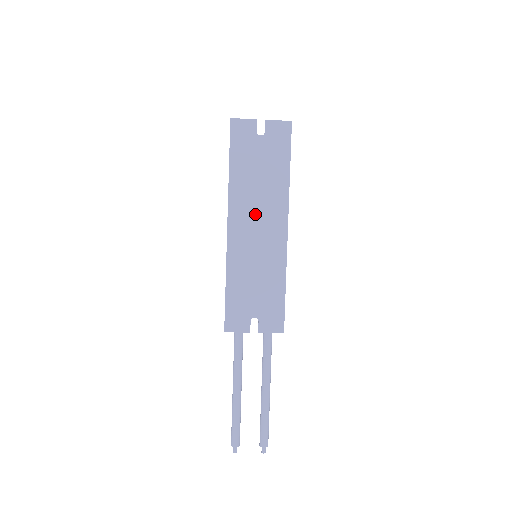
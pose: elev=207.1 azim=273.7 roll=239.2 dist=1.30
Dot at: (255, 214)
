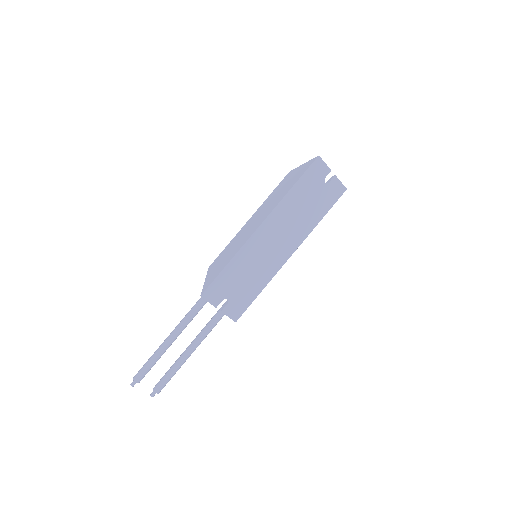
Dot at: (282, 230)
